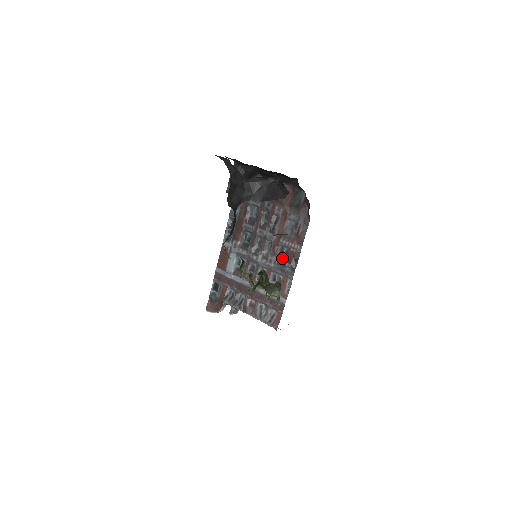
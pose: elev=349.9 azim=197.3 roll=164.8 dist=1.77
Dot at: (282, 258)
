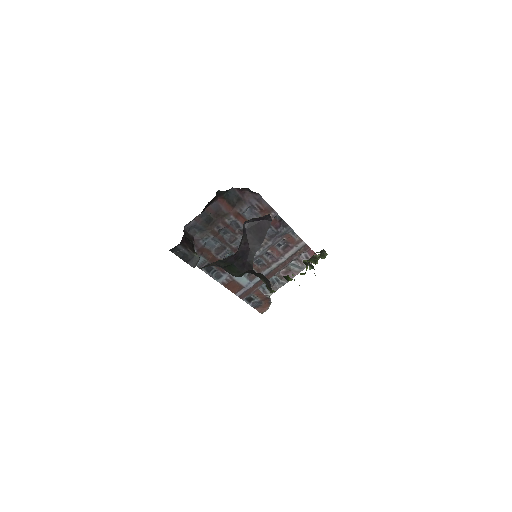
Dot at: (269, 232)
